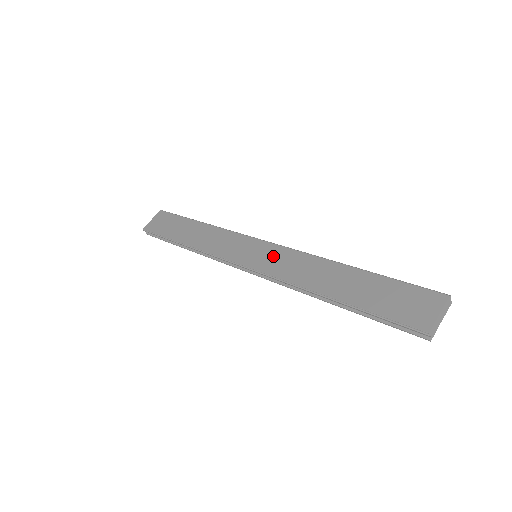
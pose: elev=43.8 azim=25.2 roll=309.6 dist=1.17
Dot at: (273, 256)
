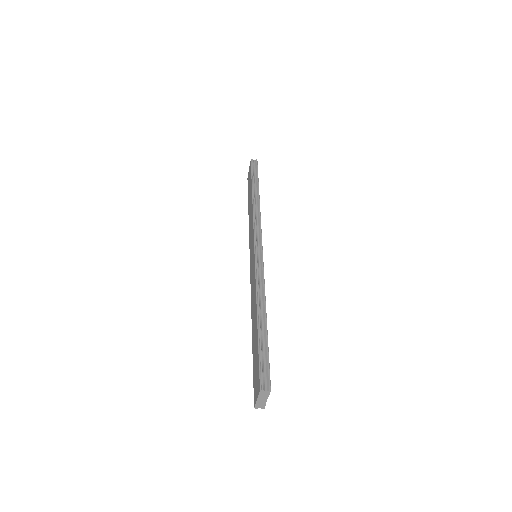
Dot at: (252, 268)
